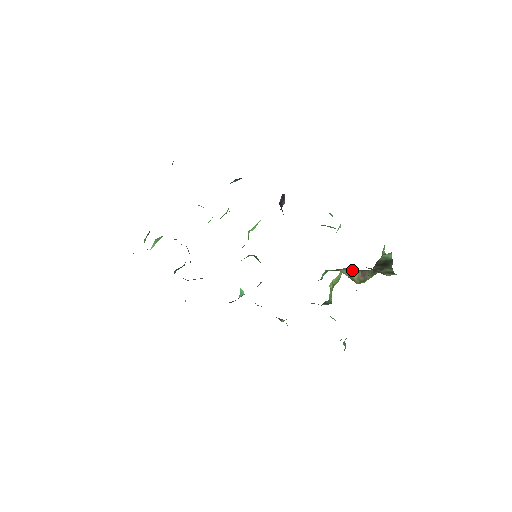
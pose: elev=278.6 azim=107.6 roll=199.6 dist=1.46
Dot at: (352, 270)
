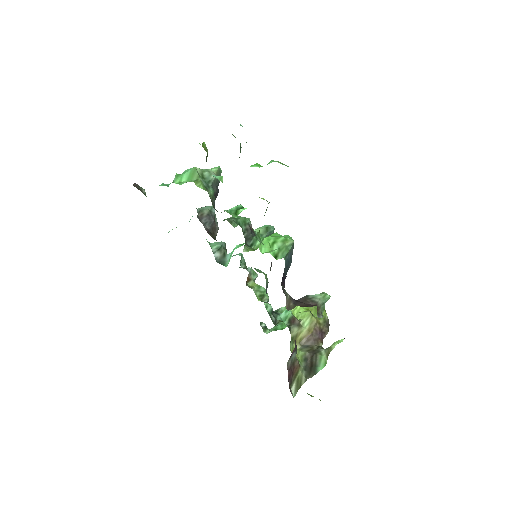
Dot at: (308, 326)
